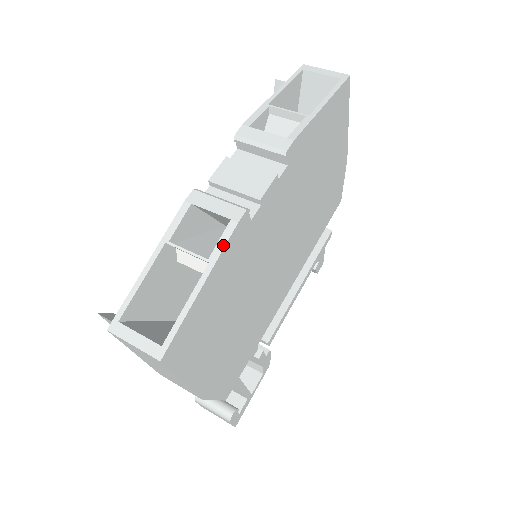
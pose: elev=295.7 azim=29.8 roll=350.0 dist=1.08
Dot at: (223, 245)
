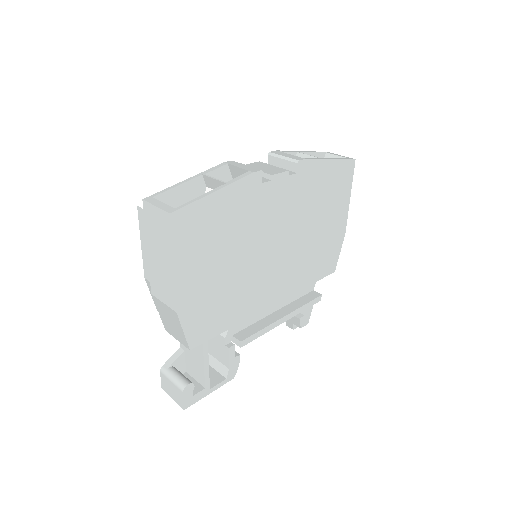
Dot at: (239, 178)
